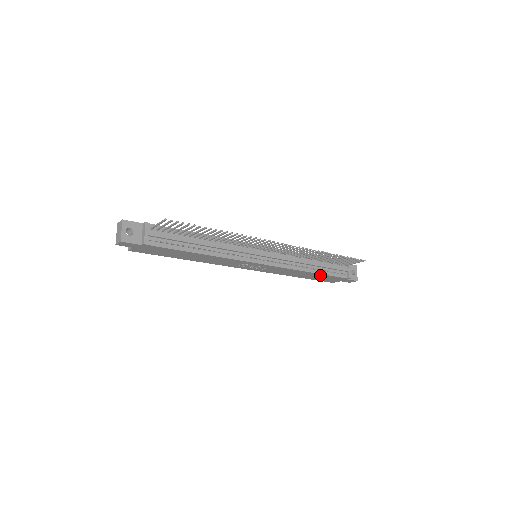
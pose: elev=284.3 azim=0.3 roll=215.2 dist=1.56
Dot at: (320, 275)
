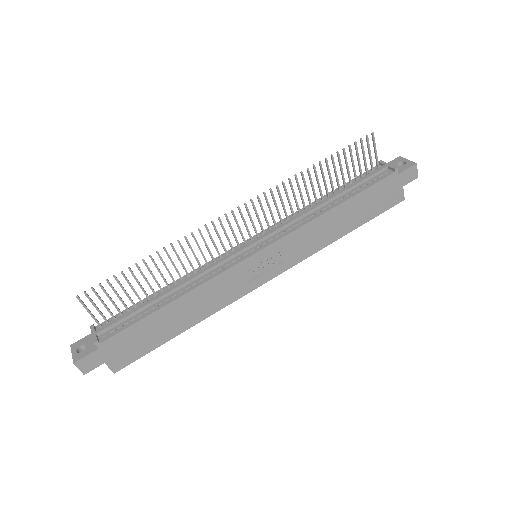
Dot at: (356, 202)
